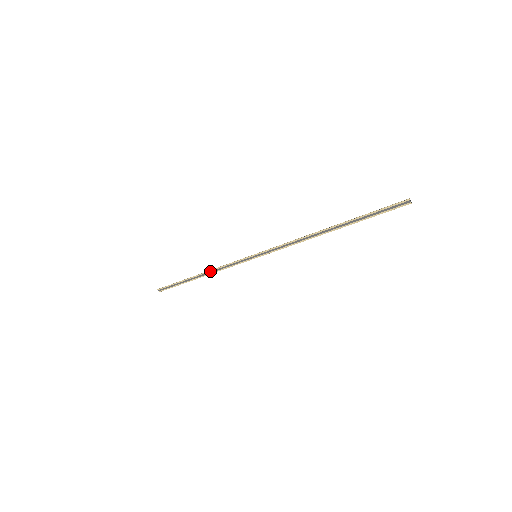
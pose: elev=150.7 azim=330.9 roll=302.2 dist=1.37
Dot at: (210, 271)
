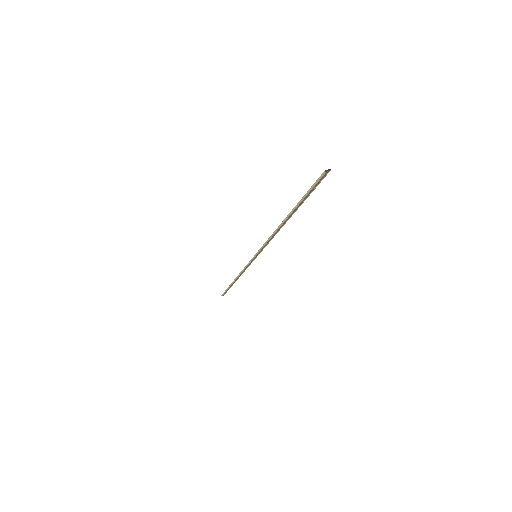
Dot at: (239, 276)
